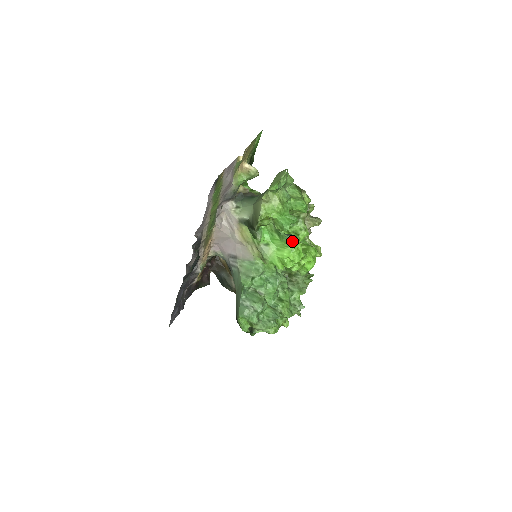
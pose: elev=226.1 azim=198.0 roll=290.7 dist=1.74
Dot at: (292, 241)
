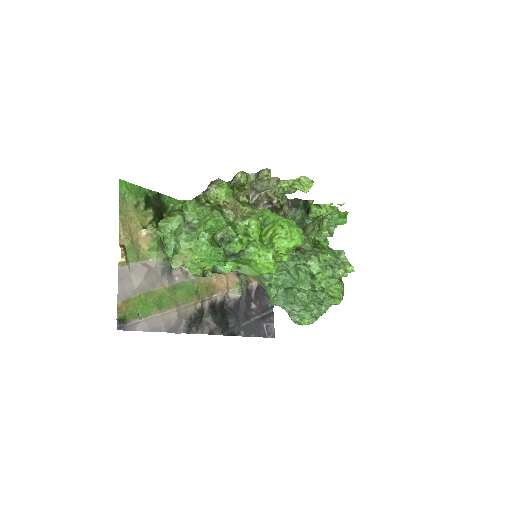
Dot at: (246, 258)
